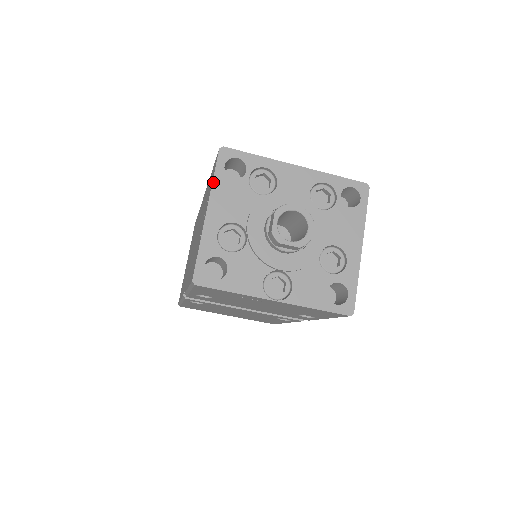
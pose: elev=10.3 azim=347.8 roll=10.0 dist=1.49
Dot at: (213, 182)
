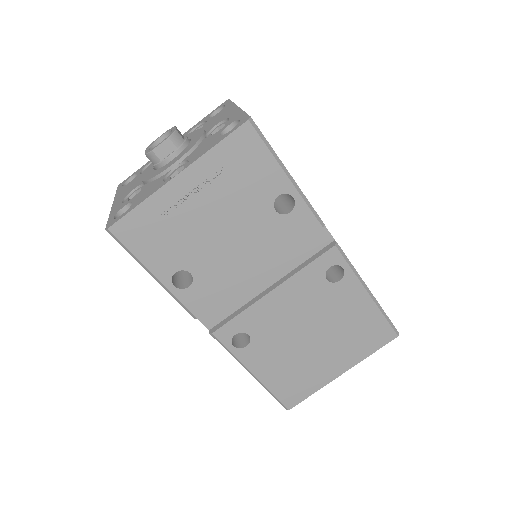
Dot at: (115, 195)
